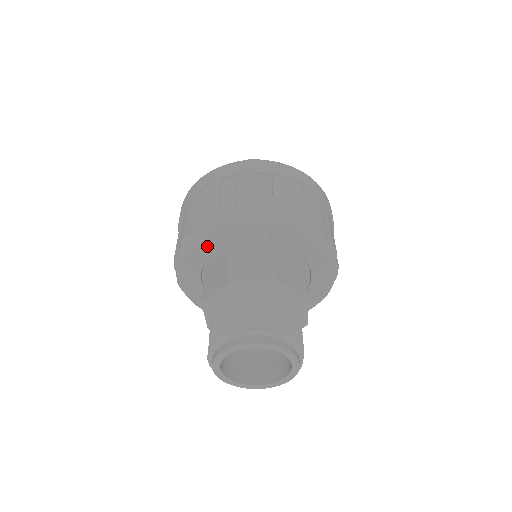
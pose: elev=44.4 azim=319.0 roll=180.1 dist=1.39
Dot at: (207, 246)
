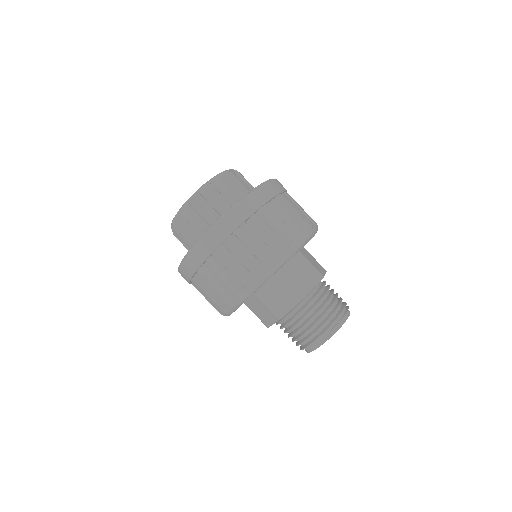
Dot at: occluded
